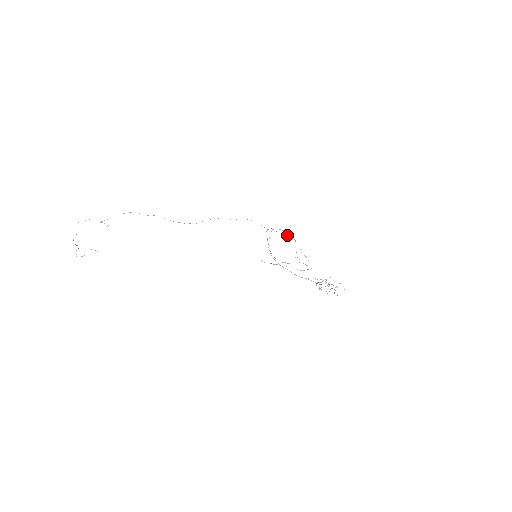
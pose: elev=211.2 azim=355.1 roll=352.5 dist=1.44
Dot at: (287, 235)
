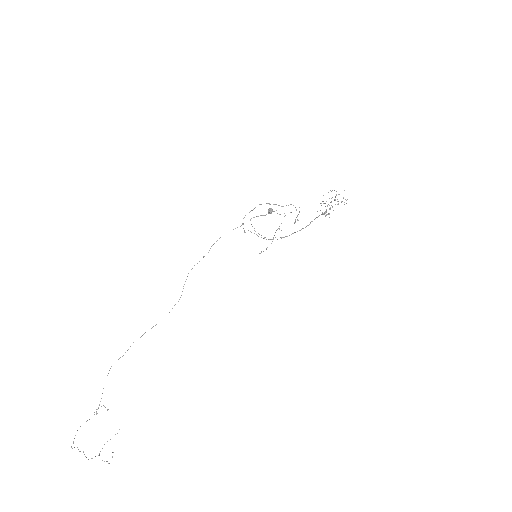
Dot at: (271, 209)
